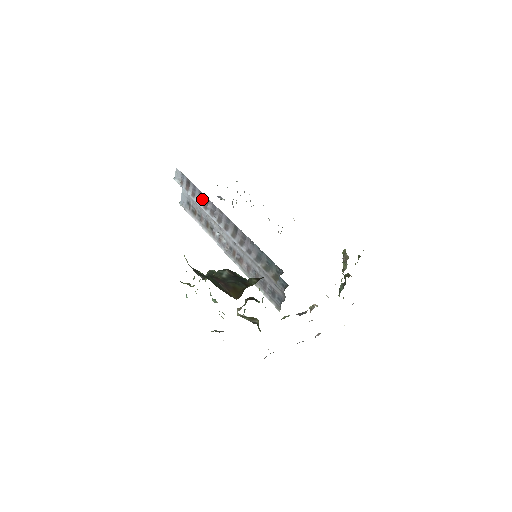
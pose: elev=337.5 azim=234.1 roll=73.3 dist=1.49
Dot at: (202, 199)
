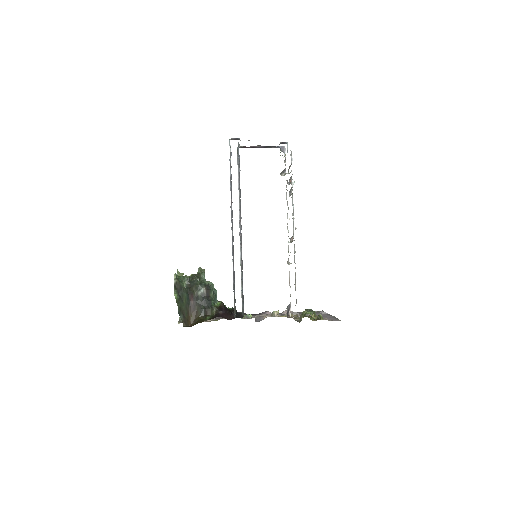
Dot at: occluded
